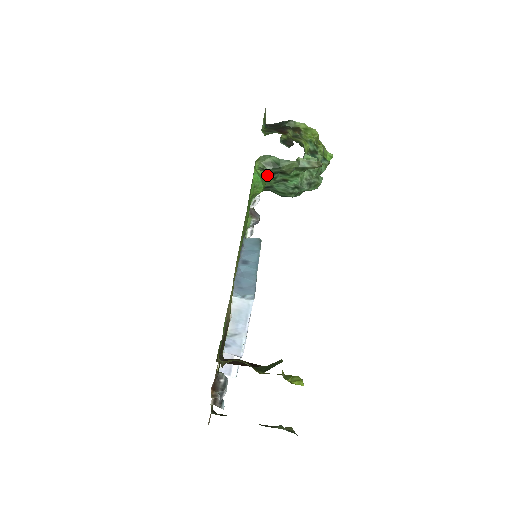
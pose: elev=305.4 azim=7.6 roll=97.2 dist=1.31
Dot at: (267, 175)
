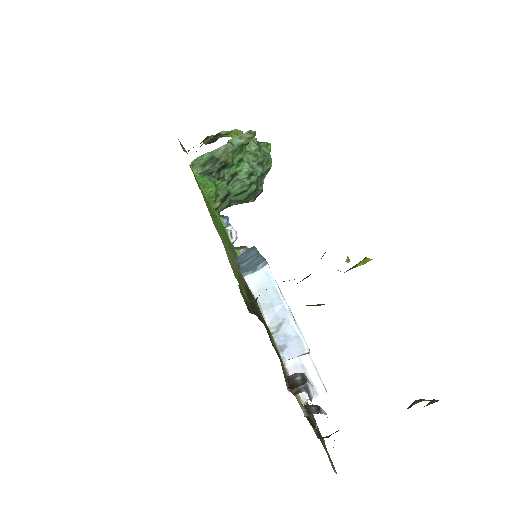
Dot at: (213, 178)
